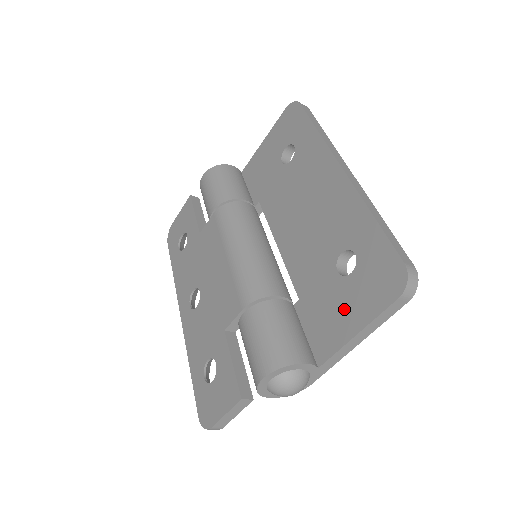
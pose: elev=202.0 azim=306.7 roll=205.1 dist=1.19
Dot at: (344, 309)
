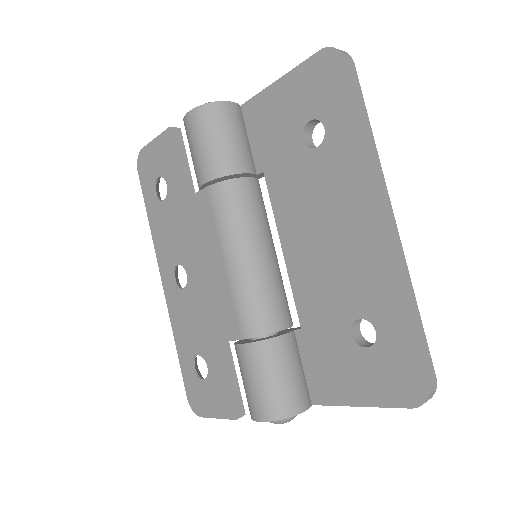
Dot at: (350, 376)
